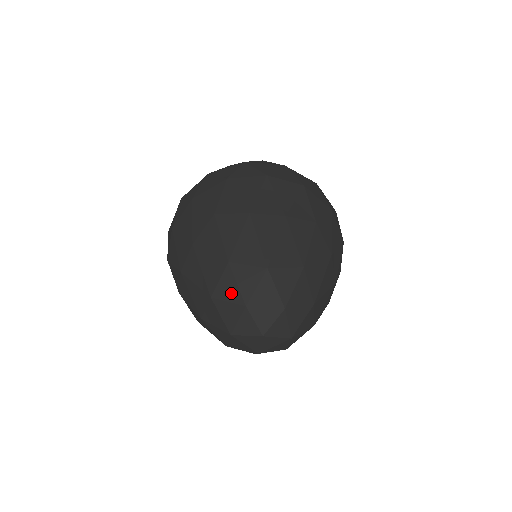
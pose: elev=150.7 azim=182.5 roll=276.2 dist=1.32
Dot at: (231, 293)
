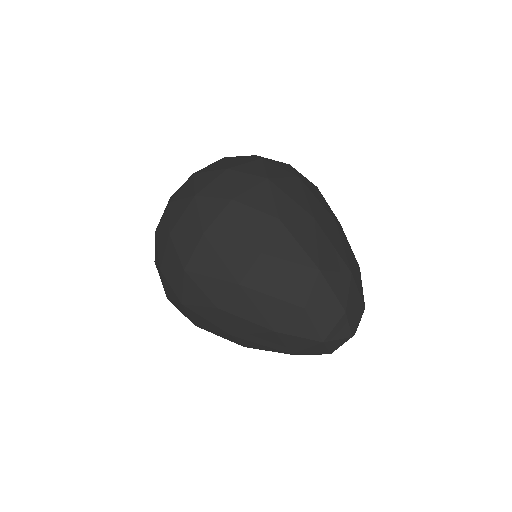
Dot at: (302, 344)
